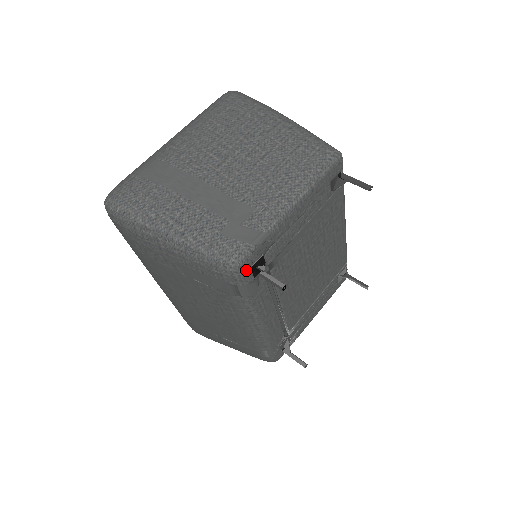
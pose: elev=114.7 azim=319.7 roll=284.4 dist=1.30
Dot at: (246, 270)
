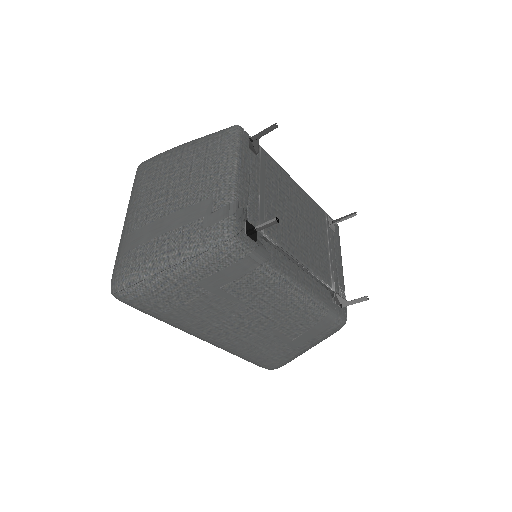
Dot at: (243, 237)
